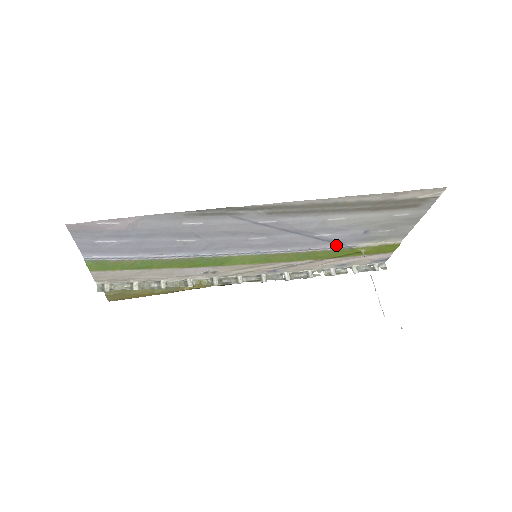
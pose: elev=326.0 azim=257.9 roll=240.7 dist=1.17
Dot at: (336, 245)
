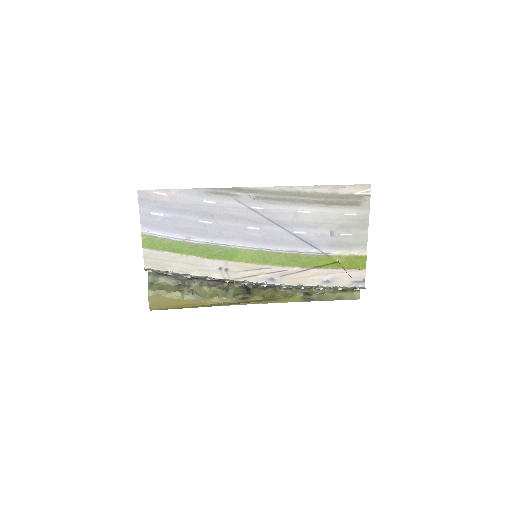
Dot at: (314, 250)
